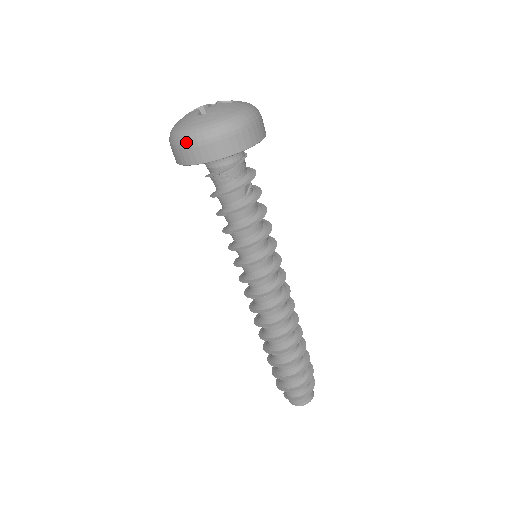
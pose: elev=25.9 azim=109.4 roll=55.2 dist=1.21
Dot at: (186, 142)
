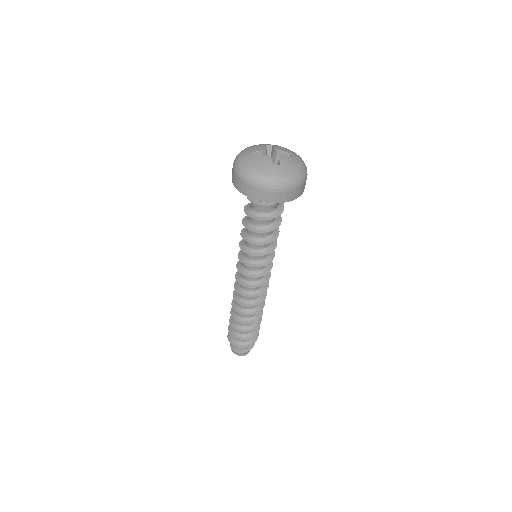
Dot at: (265, 186)
